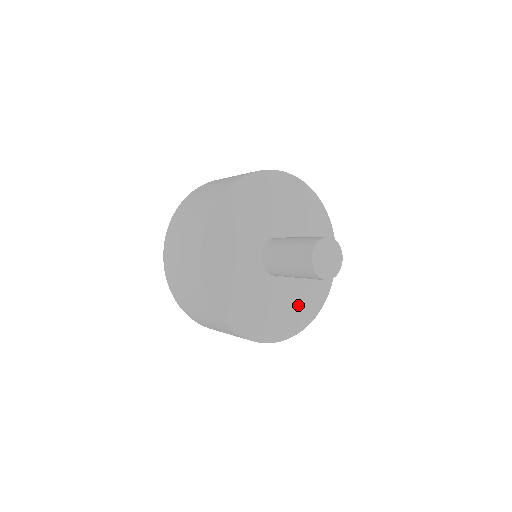
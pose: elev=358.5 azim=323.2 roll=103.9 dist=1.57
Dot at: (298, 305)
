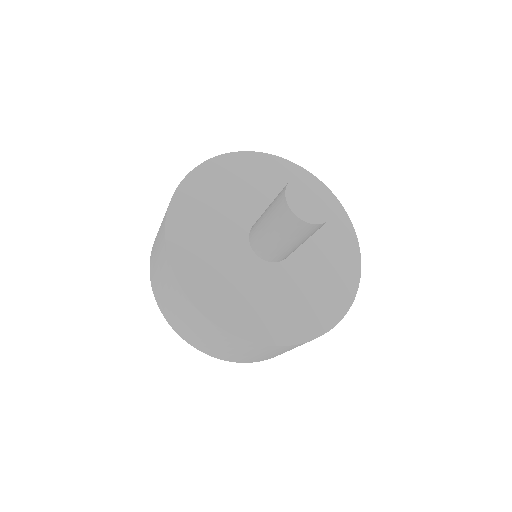
Dot at: (317, 297)
